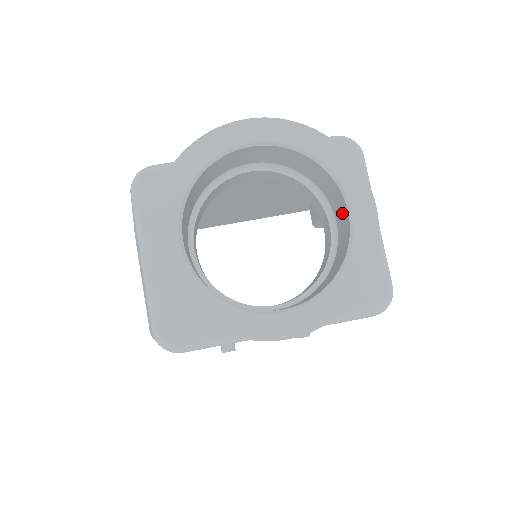
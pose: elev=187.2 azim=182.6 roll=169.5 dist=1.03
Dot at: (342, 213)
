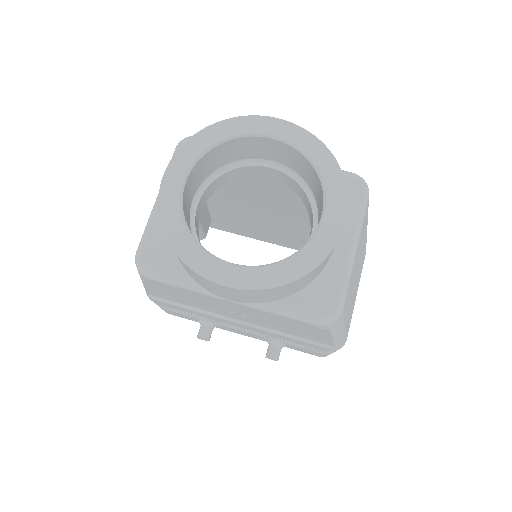
Dot at: occluded
